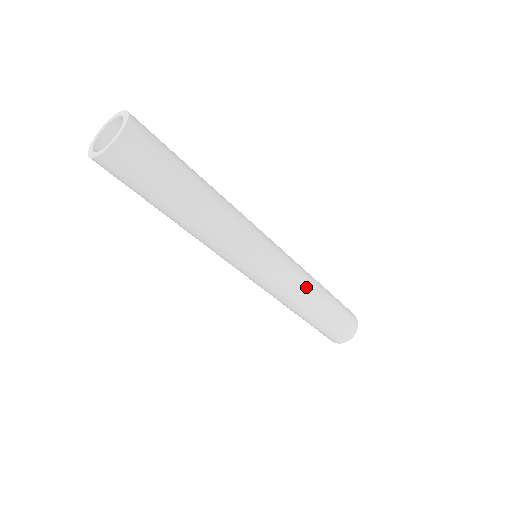
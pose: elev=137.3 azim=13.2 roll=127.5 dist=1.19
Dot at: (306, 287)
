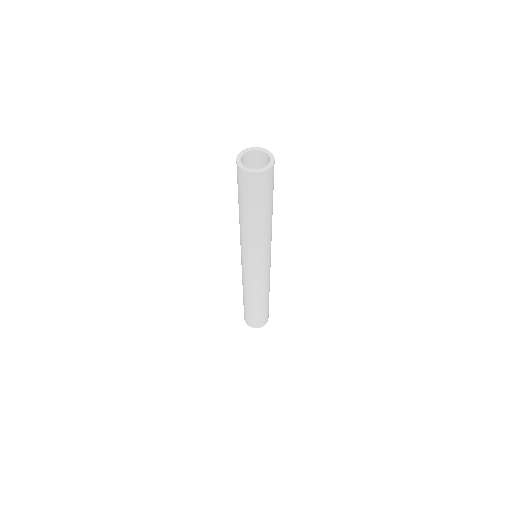
Dot at: (261, 291)
